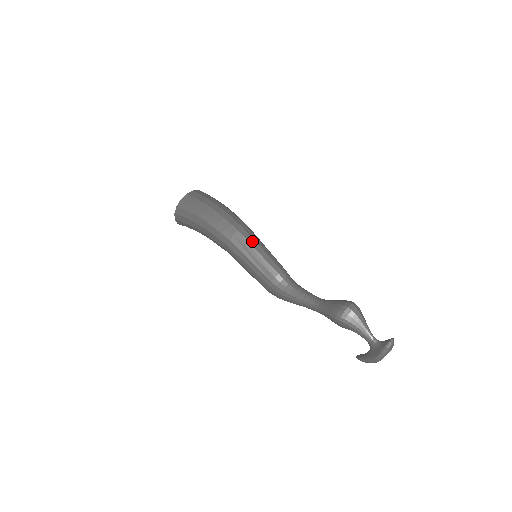
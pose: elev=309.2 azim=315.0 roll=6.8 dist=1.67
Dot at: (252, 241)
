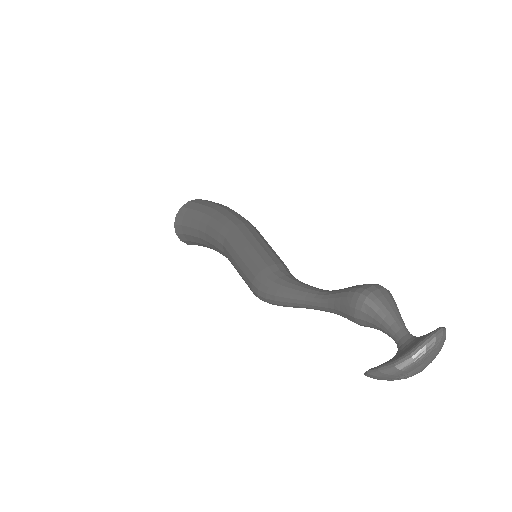
Dot at: (262, 236)
